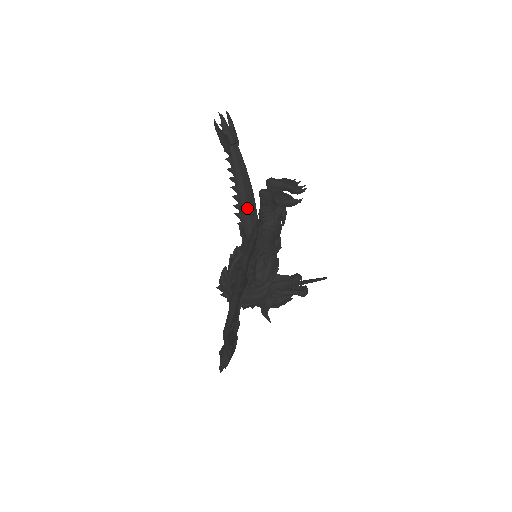
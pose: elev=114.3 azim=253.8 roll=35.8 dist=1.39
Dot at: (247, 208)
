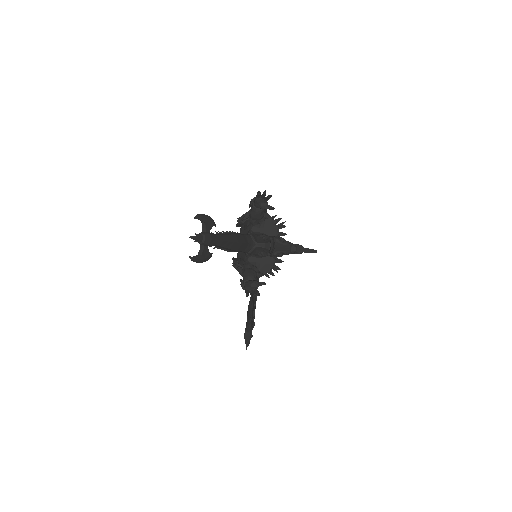
Dot at: (239, 251)
